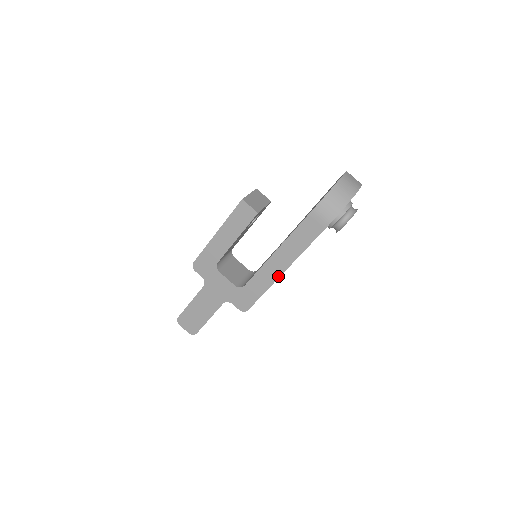
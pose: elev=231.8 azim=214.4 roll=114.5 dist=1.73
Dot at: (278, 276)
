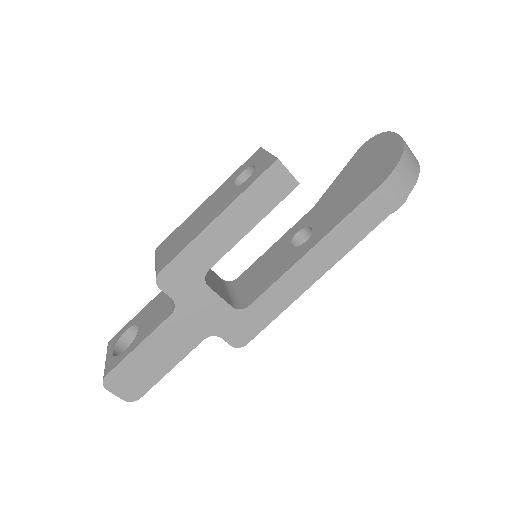
Dot at: (309, 285)
